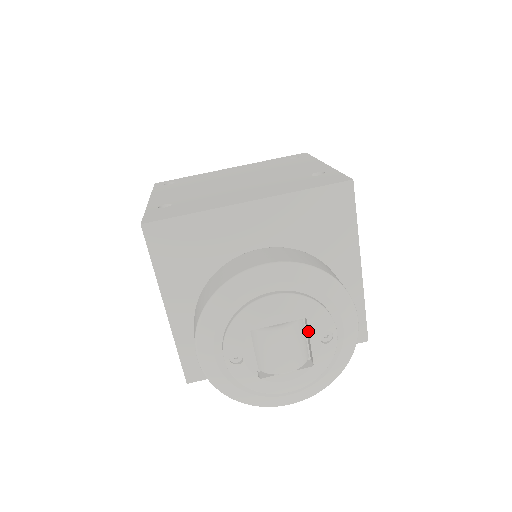
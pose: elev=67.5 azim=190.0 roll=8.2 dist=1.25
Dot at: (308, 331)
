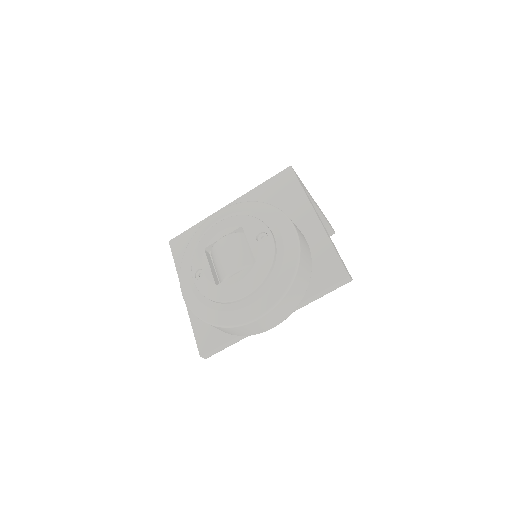
Dot at: occluded
